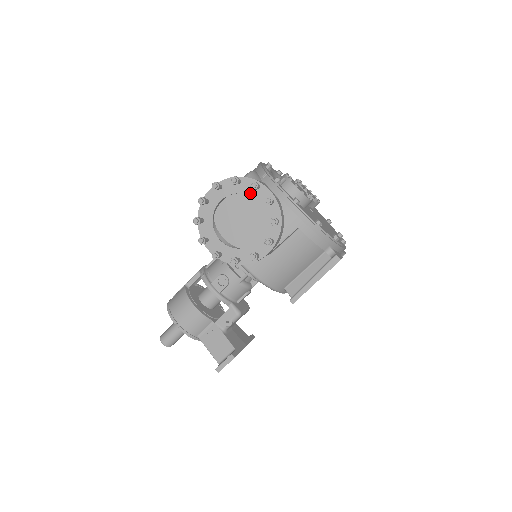
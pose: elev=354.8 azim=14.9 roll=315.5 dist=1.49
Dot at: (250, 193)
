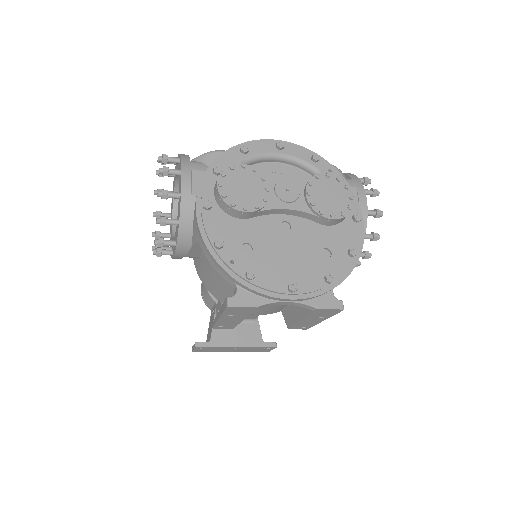
Dot at: (179, 178)
